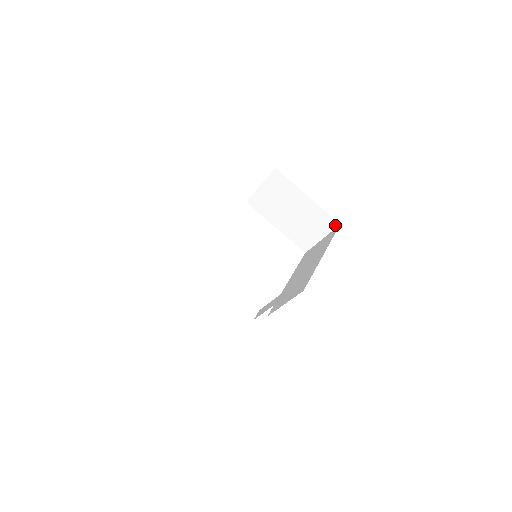
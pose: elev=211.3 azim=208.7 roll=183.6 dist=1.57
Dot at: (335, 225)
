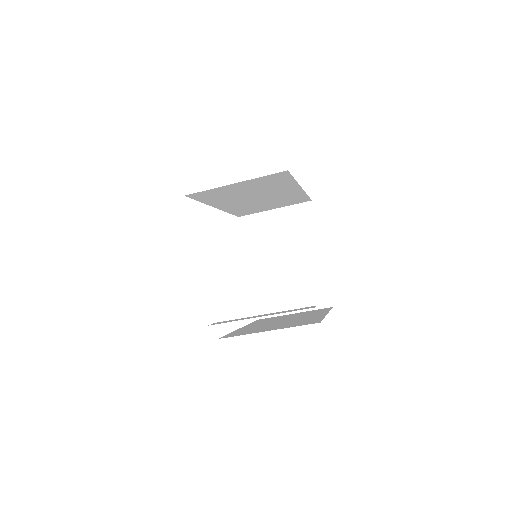
Dot at: (326, 304)
